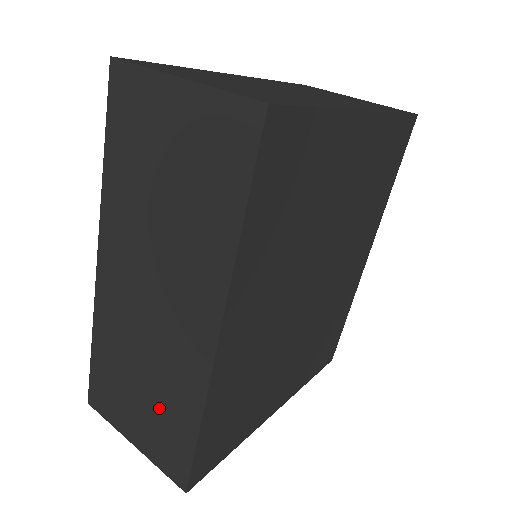
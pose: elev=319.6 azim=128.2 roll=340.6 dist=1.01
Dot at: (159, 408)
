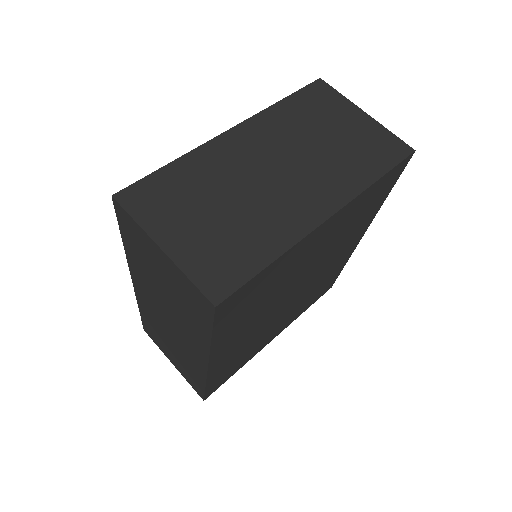
Dot at: (183, 364)
